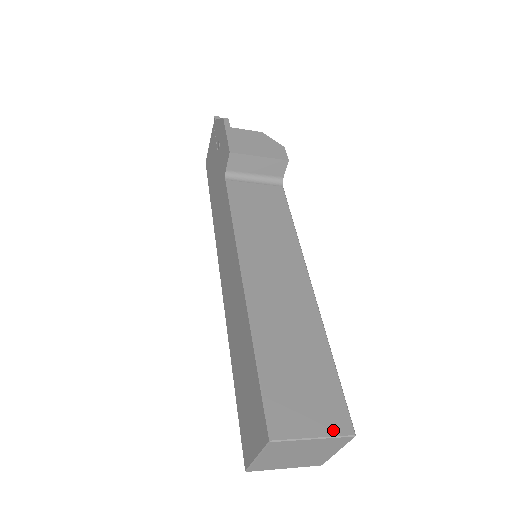
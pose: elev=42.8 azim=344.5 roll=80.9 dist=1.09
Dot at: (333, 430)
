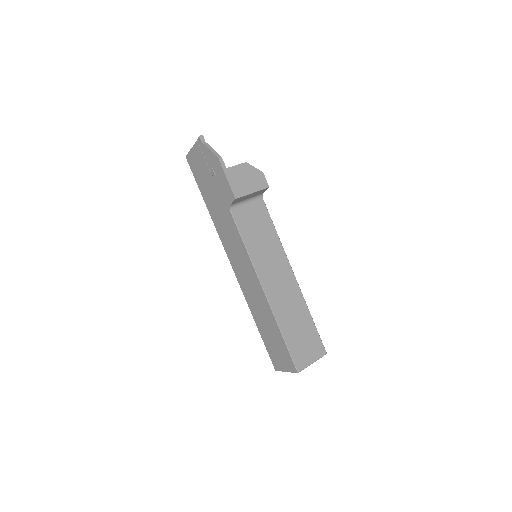
Dot at: (319, 356)
